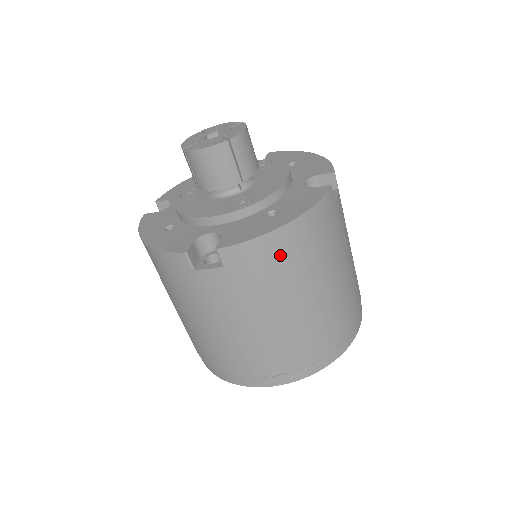
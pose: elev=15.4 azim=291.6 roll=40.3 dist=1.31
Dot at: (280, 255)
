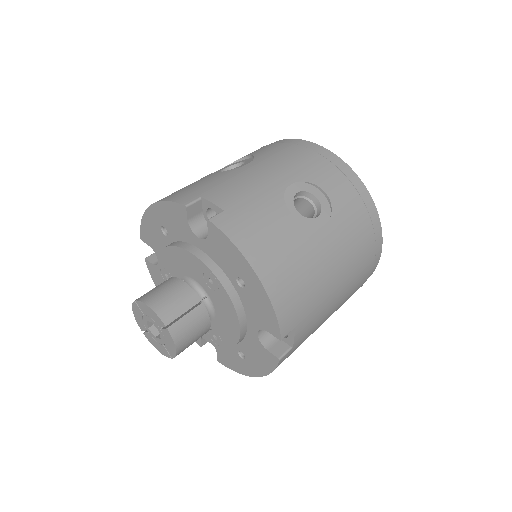
Dot at: occluded
